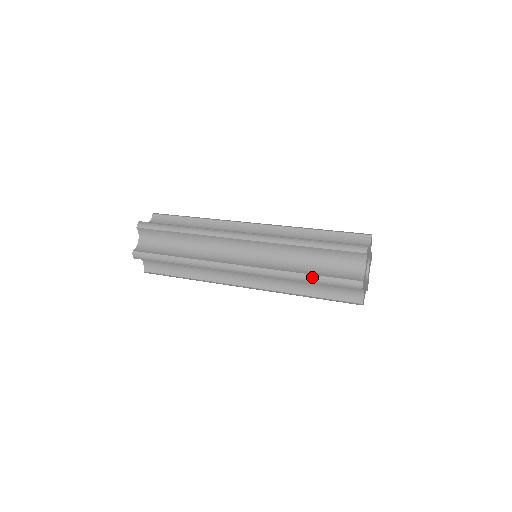
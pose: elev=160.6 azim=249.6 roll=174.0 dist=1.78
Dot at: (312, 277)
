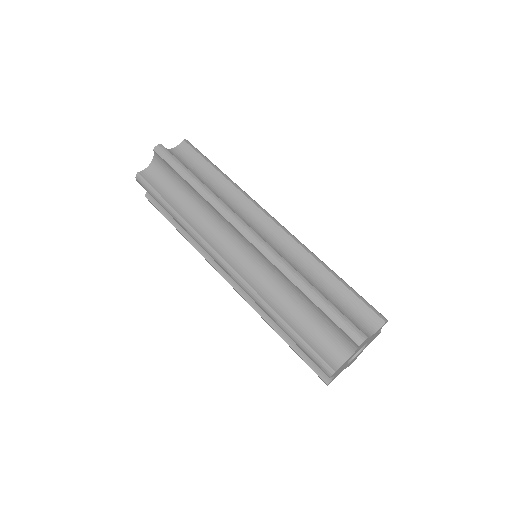
Dot at: (287, 328)
